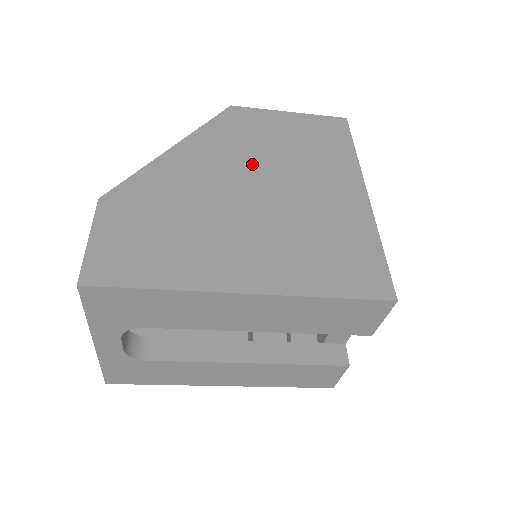
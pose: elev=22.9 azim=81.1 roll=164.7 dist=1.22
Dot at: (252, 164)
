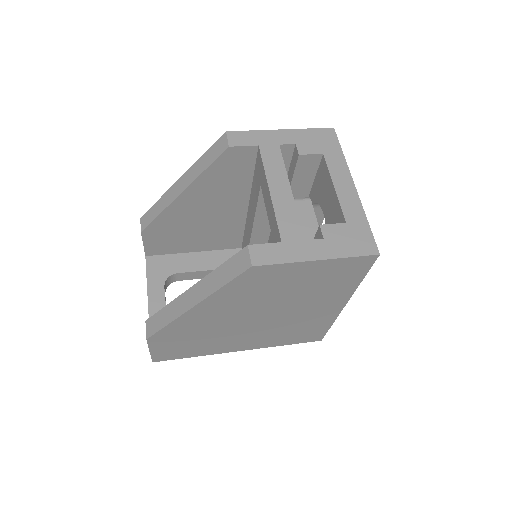
Dot at: (260, 306)
